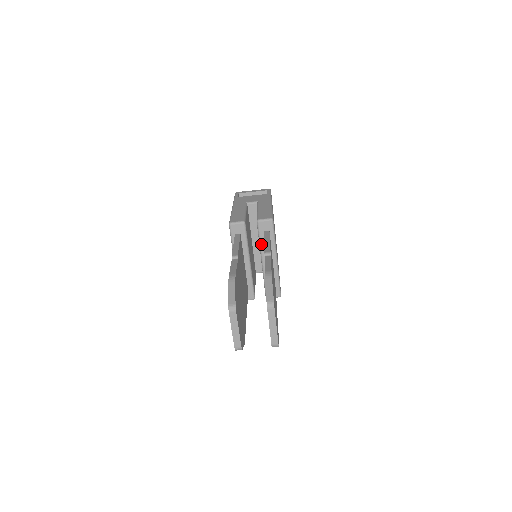
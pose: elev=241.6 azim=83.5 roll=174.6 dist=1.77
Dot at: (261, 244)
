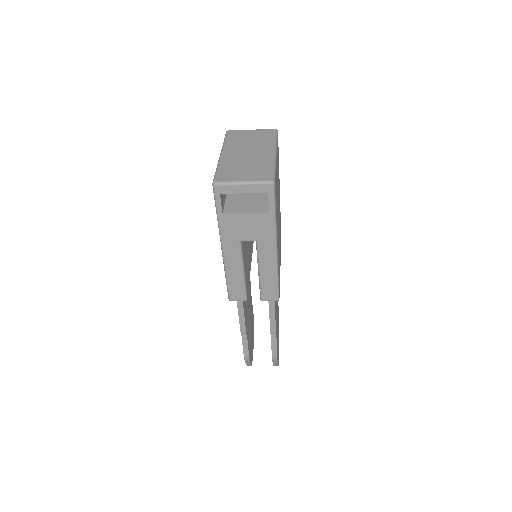
Dot at: occluded
